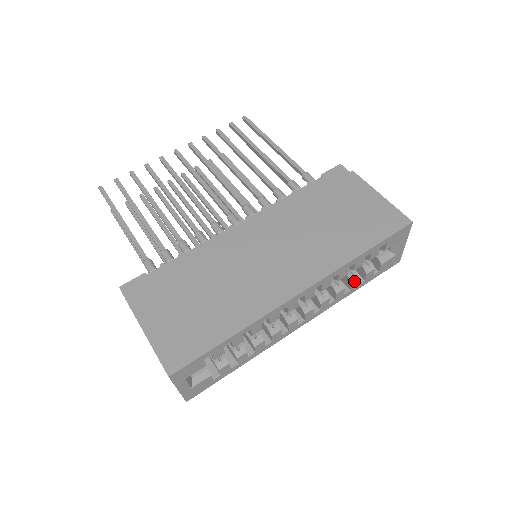
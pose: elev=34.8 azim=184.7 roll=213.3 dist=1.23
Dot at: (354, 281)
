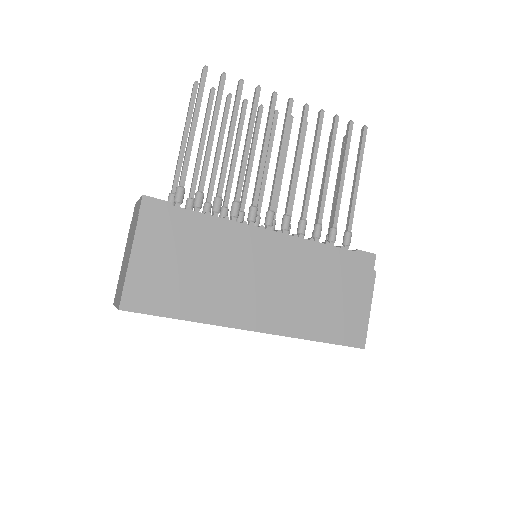
Dot at: occluded
